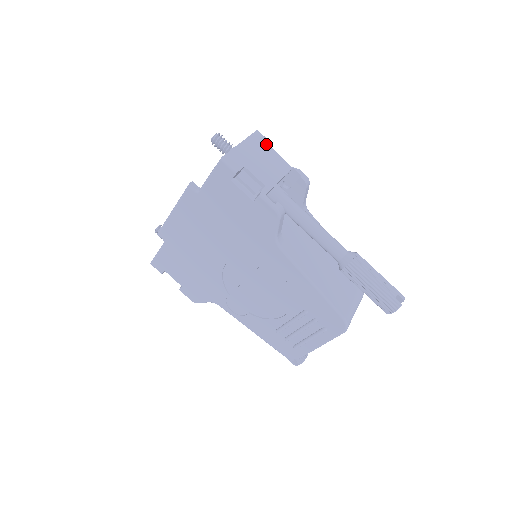
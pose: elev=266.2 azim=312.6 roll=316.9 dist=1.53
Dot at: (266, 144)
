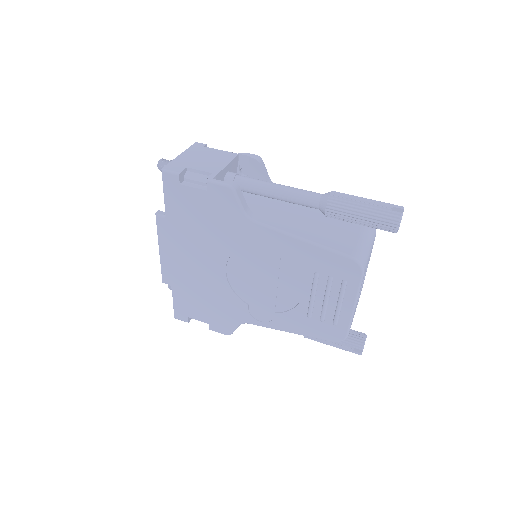
Dot at: (207, 148)
